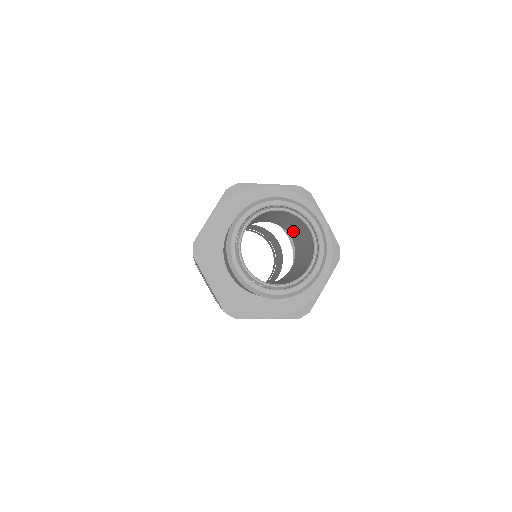
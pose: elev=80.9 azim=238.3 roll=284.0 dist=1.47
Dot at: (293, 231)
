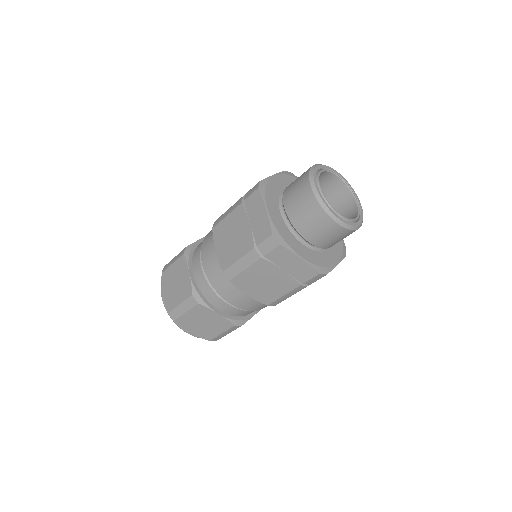
Dot at: occluded
